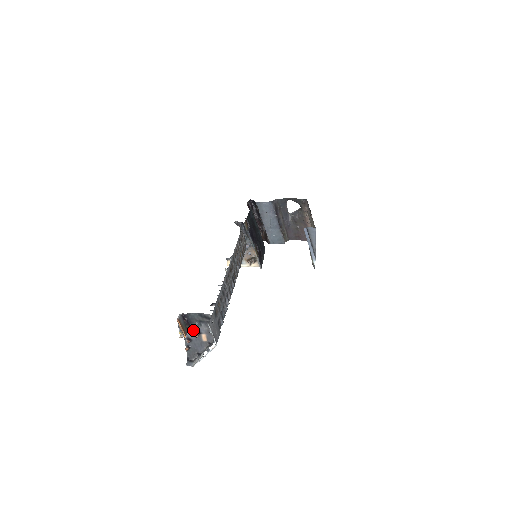
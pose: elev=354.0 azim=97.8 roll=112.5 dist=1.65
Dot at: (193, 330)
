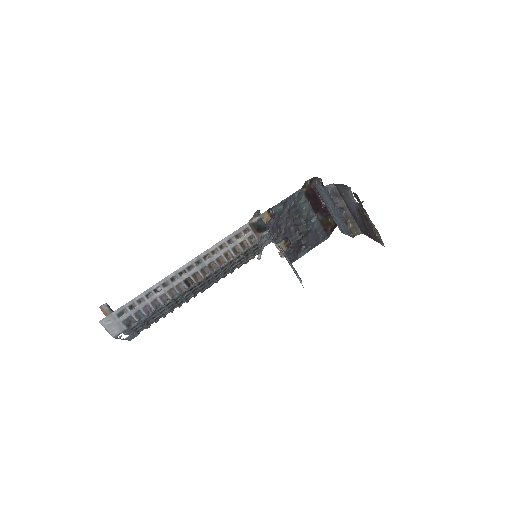
Dot at: occluded
